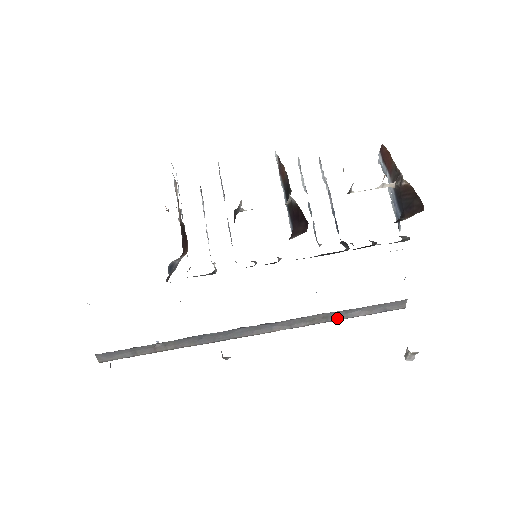
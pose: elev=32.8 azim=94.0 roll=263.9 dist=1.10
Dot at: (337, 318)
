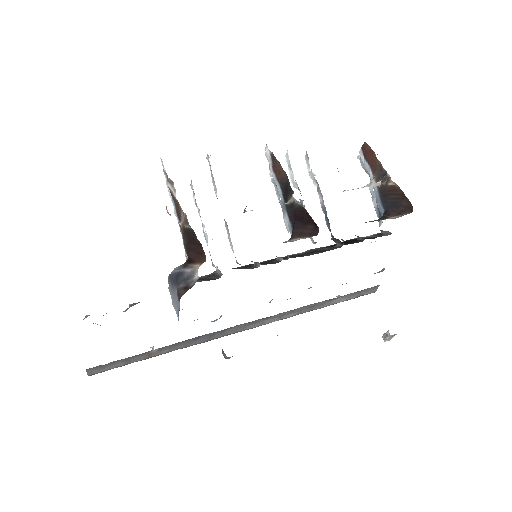
Dot at: (321, 306)
